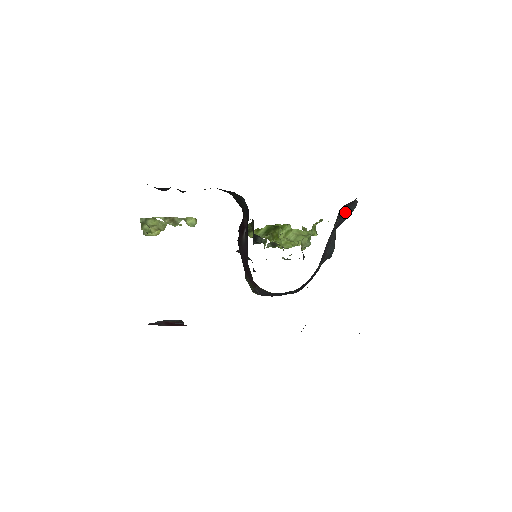
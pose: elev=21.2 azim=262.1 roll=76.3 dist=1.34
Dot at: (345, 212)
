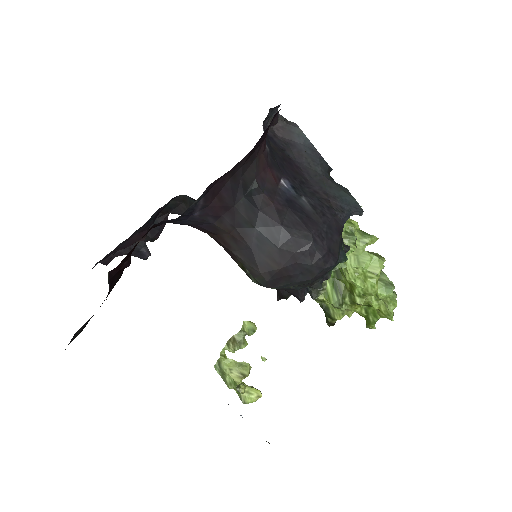
Dot at: (293, 140)
